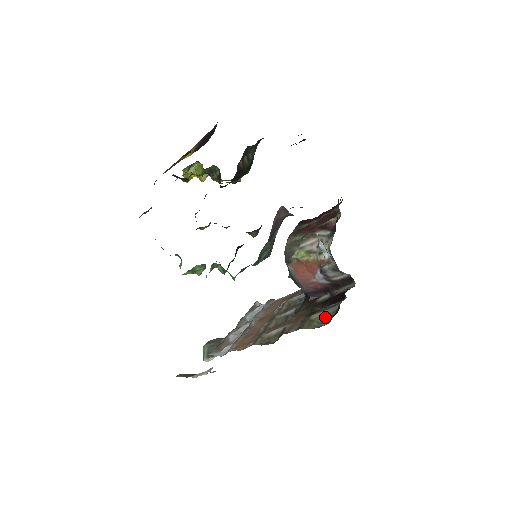
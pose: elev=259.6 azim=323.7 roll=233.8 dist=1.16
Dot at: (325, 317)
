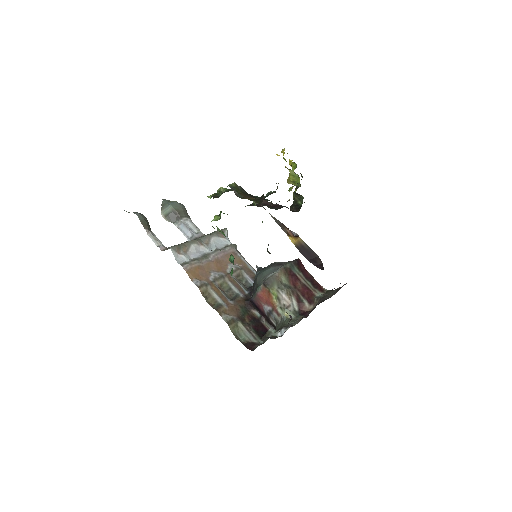
Dot at: (244, 336)
